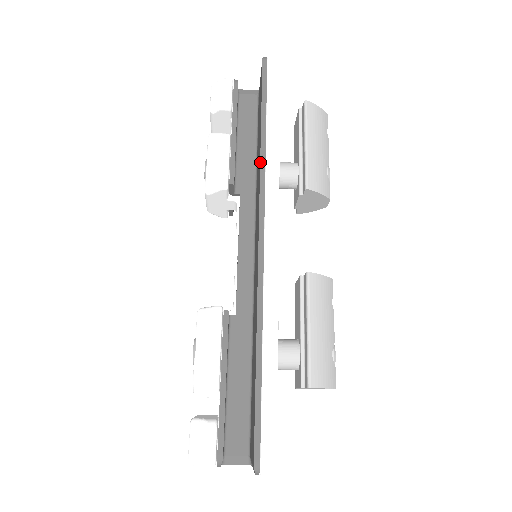
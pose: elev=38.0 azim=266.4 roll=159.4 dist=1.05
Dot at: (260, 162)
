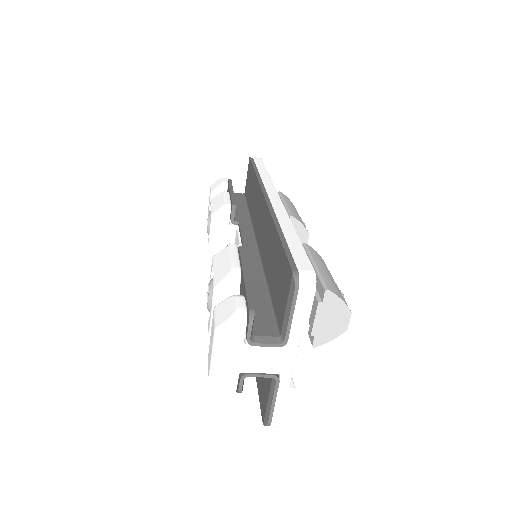
Dot at: (257, 178)
